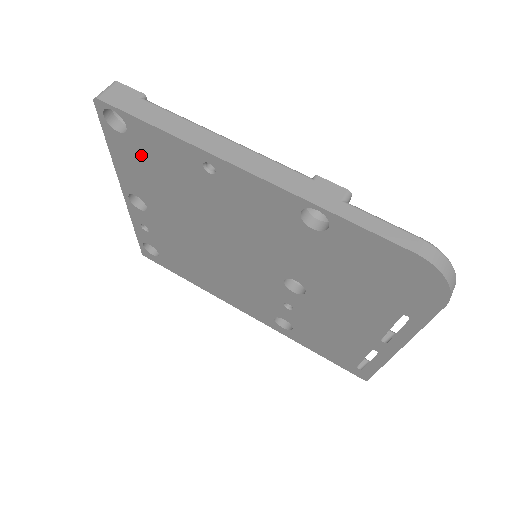
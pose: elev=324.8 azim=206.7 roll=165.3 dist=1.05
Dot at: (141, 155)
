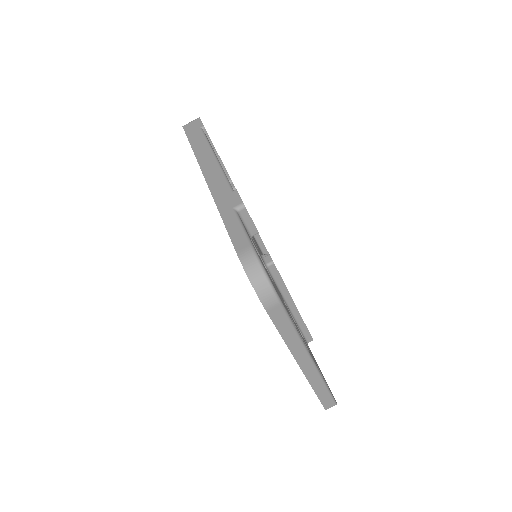
Dot at: occluded
